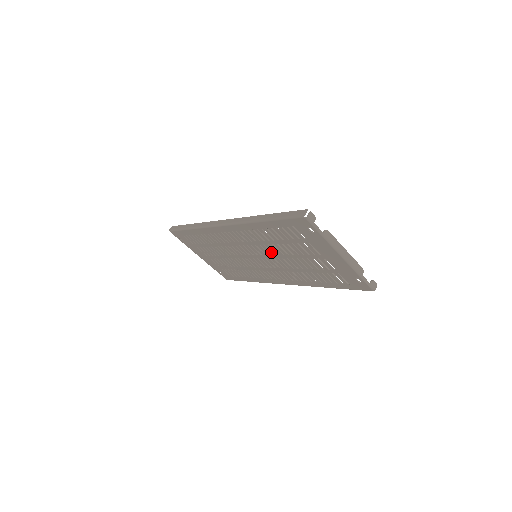
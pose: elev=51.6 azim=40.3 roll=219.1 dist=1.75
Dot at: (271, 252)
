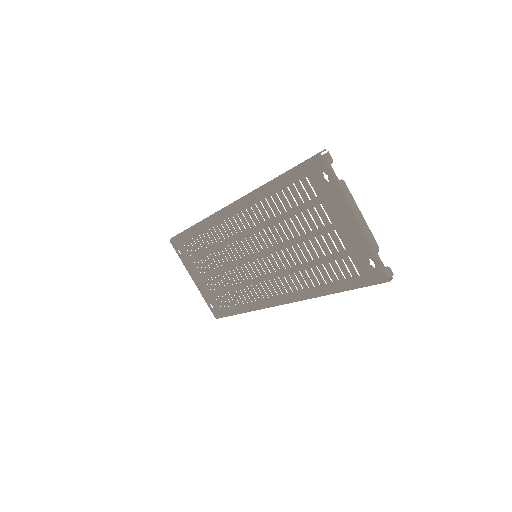
Dot at: (274, 240)
